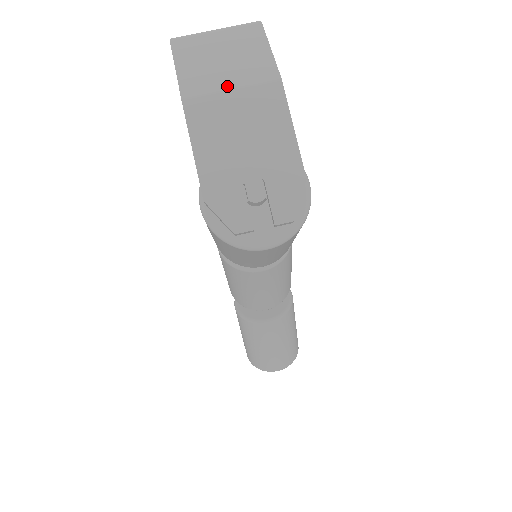
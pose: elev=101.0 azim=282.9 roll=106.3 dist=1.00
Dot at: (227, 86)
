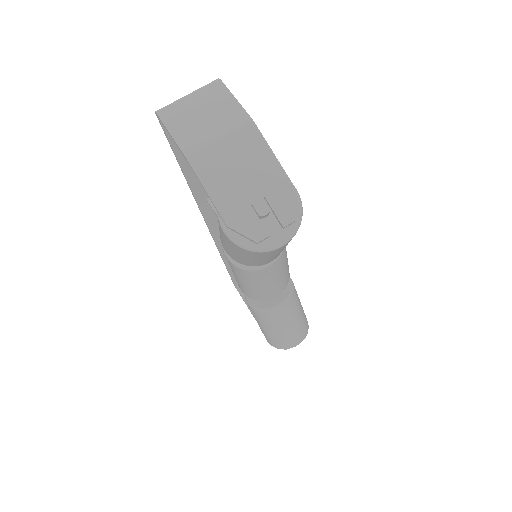
Dot at: (215, 137)
